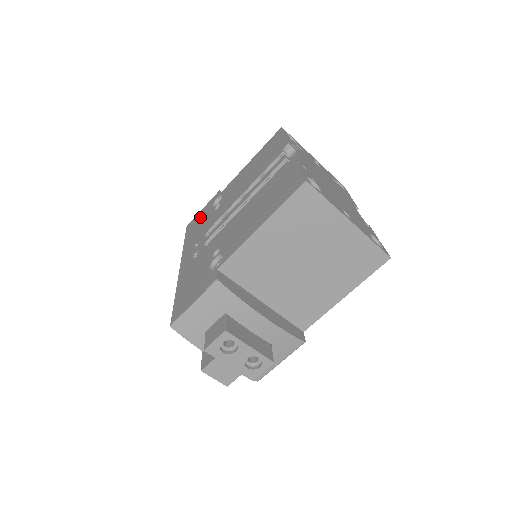
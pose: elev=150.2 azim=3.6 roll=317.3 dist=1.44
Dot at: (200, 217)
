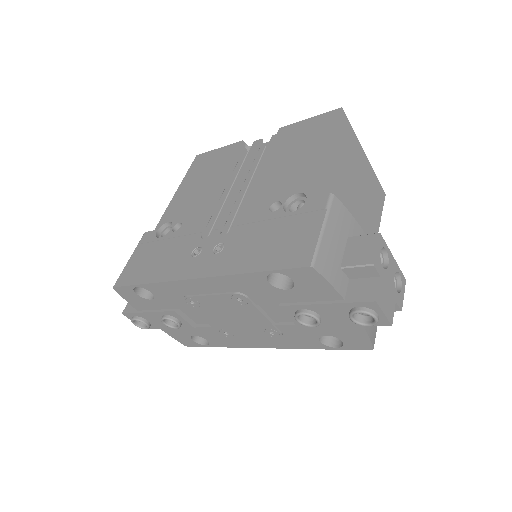
Dot at: (143, 258)
